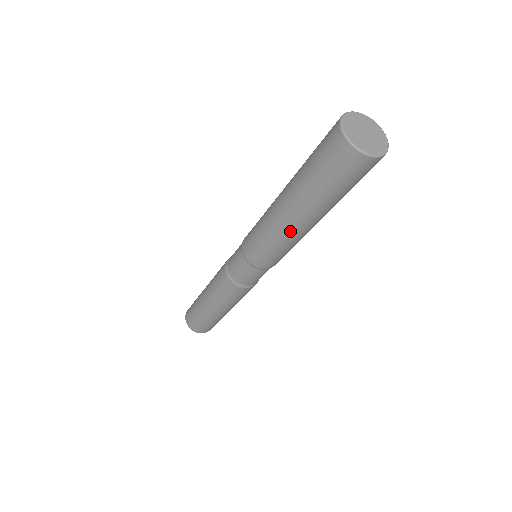
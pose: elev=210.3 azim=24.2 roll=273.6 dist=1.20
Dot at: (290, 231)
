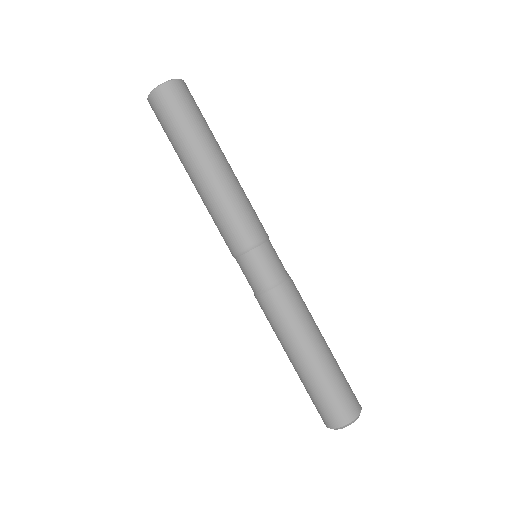
Dot at: (203, 190)
